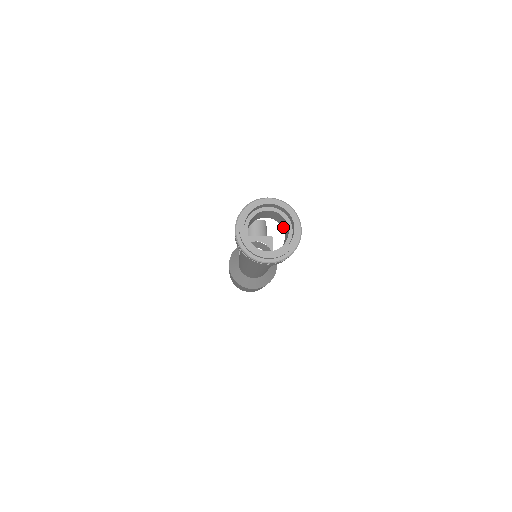
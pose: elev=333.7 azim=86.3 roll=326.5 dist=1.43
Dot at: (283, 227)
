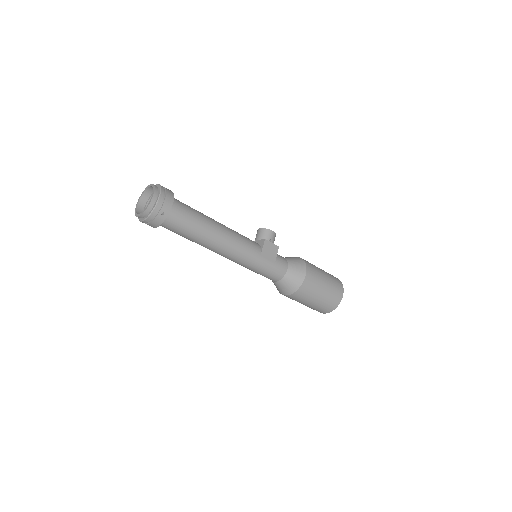
Dot at: (173, 205)
